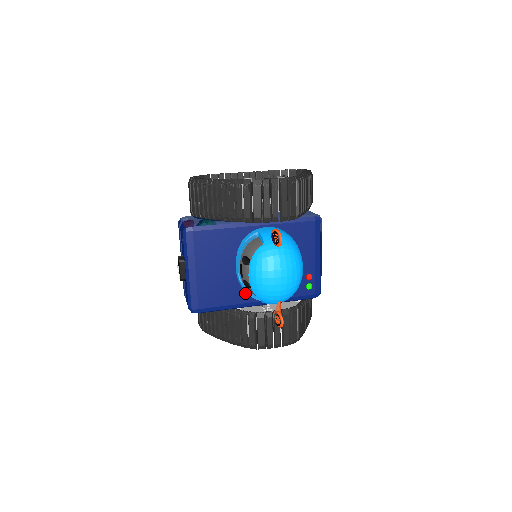
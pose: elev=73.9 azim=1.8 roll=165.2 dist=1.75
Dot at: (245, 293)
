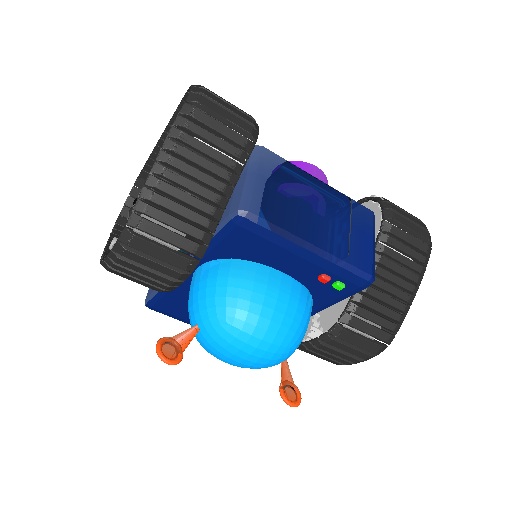
Dot at: occluded
